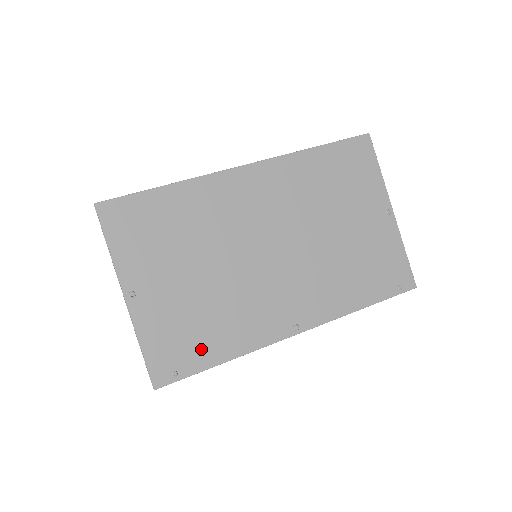
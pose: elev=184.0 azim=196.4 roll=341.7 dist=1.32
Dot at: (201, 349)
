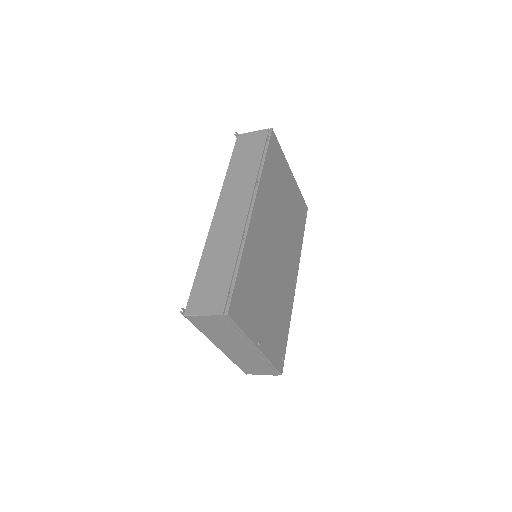
Dot at: (283, 334)
